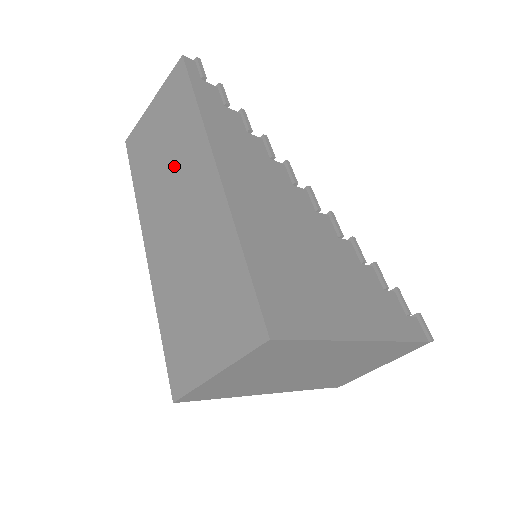
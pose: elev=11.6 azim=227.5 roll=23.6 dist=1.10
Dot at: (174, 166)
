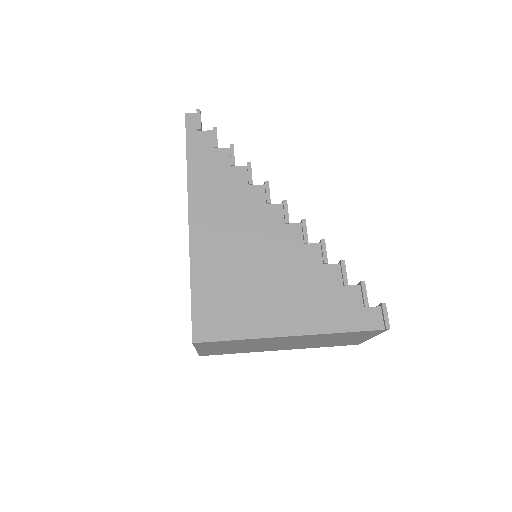
Dot at: occluded
